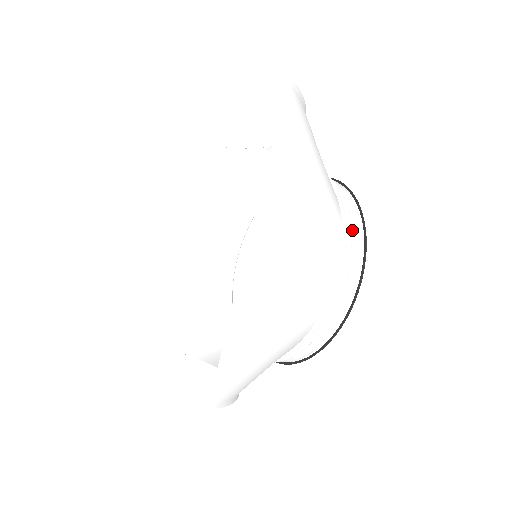
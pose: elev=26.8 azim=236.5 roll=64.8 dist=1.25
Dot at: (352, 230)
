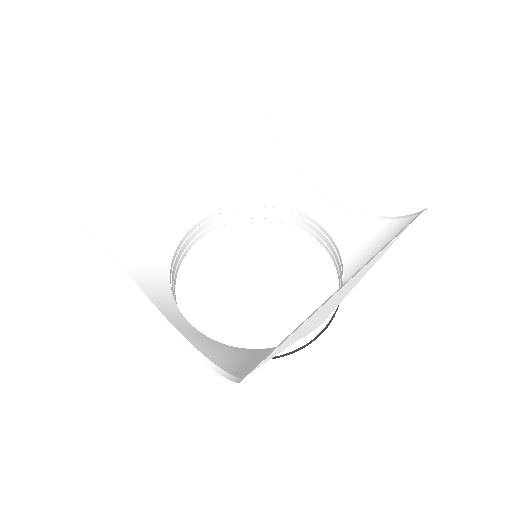
Dot at: occluded
